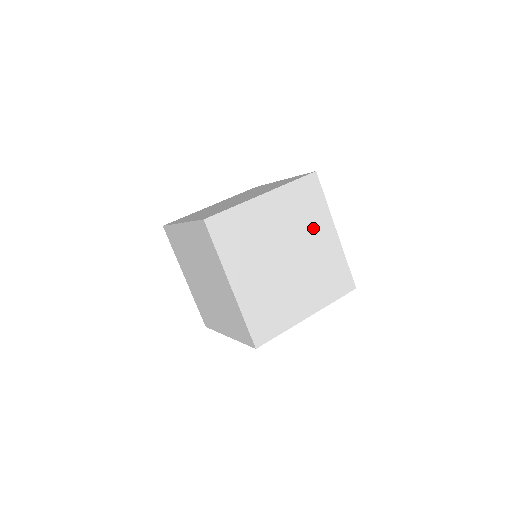
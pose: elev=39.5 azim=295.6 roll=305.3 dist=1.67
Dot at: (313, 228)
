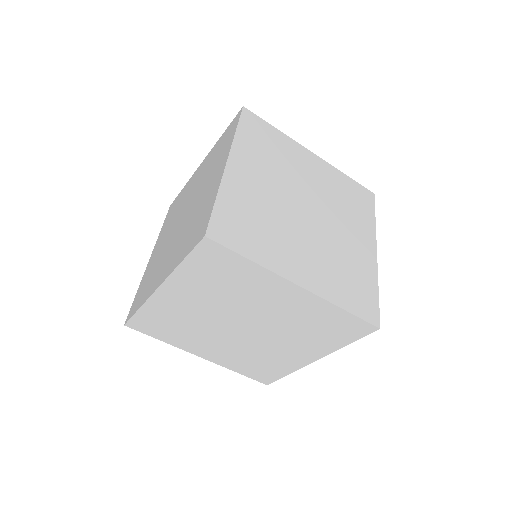
Dot at: (295, 164)
